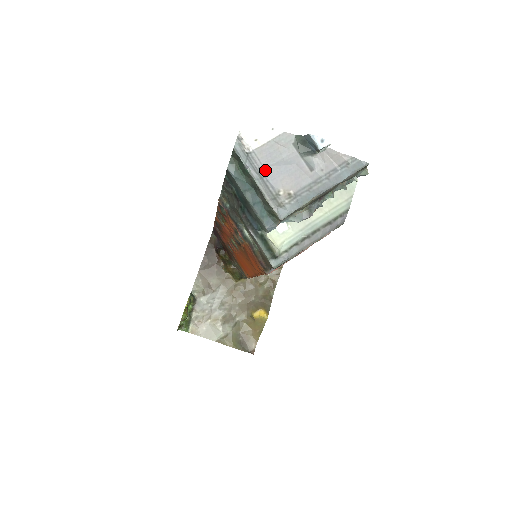
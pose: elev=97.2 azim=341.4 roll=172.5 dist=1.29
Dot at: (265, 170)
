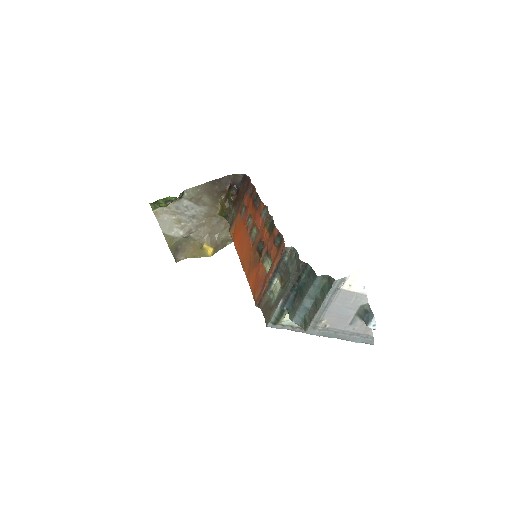
Dot at: (333, 304)
